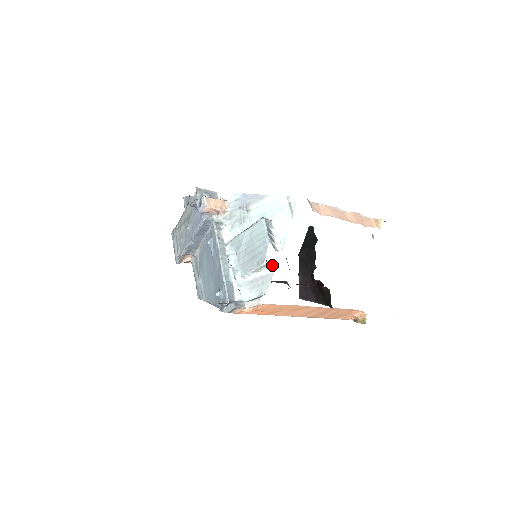
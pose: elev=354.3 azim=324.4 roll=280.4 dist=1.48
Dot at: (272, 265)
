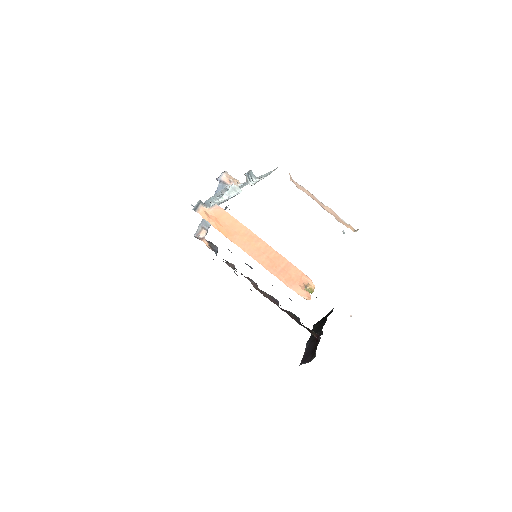
Dot at: (240, 190)
